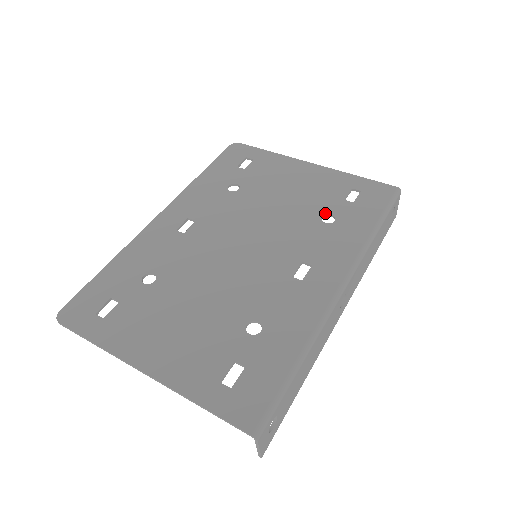
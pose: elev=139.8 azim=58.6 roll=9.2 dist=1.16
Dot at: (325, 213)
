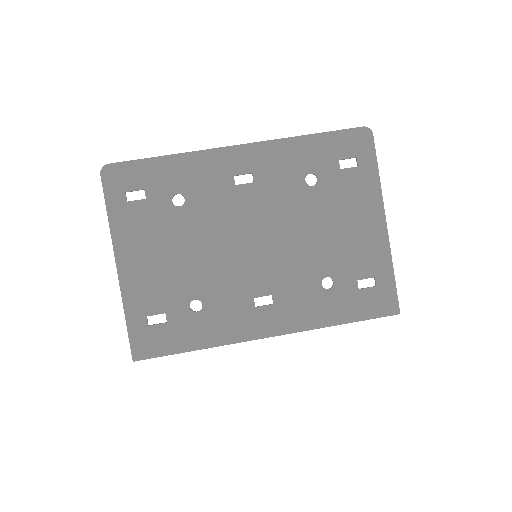
Dot at: (332, 276)
